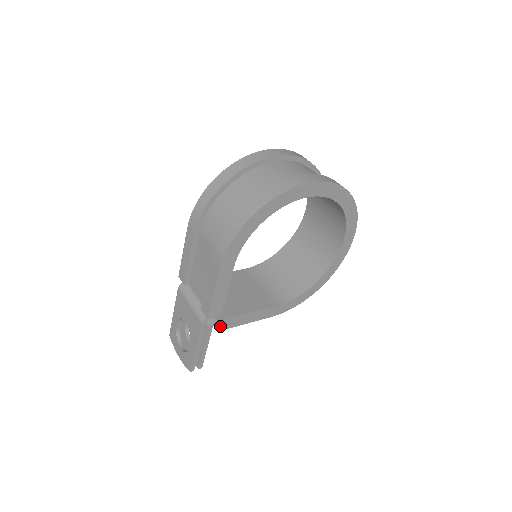
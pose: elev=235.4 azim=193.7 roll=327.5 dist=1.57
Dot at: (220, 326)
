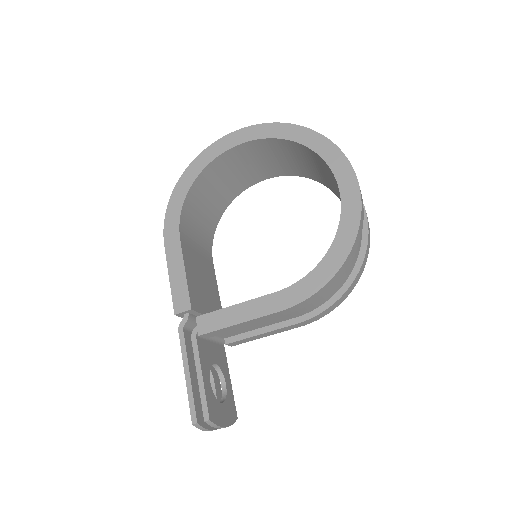
Dot at: (198, 327)
